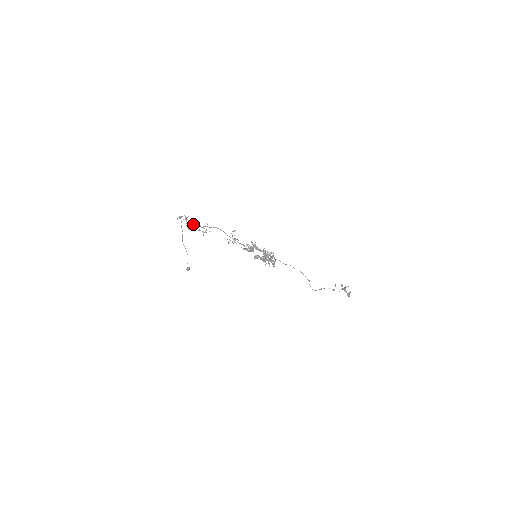
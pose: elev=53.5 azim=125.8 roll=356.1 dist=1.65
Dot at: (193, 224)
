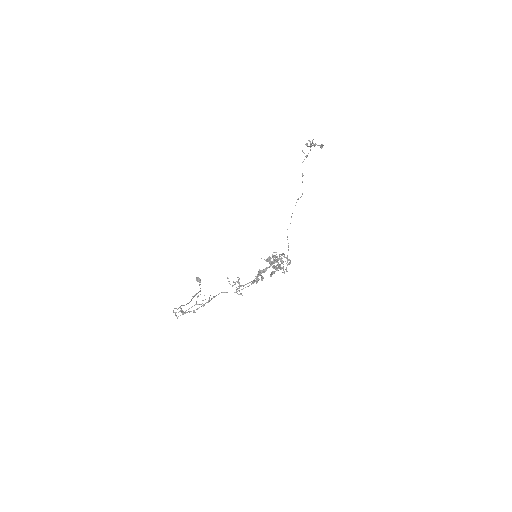
Dot at: occluded
